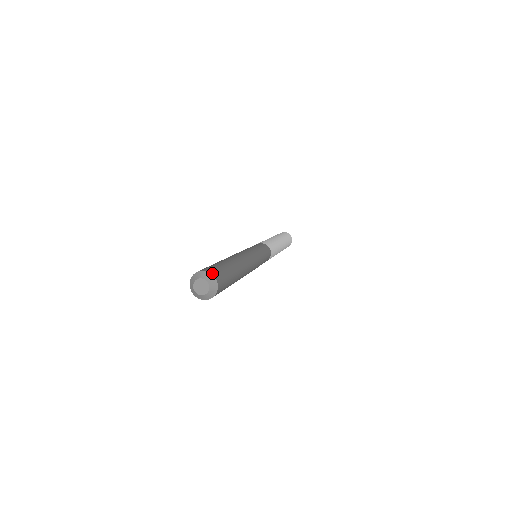
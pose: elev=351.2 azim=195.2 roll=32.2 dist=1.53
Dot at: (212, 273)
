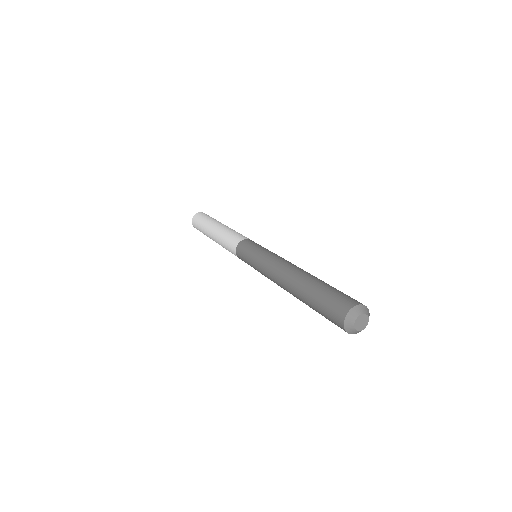
Dot at: (356, 304)
